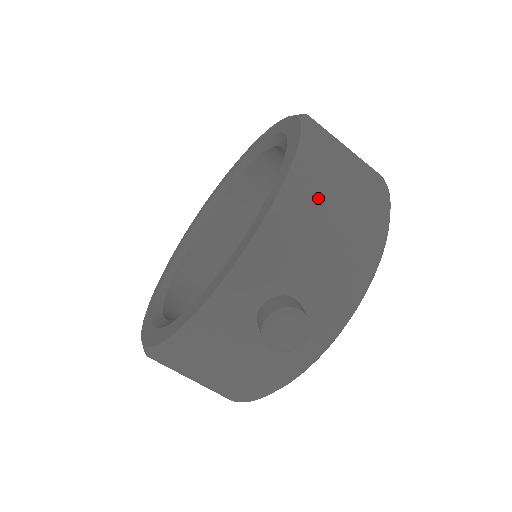
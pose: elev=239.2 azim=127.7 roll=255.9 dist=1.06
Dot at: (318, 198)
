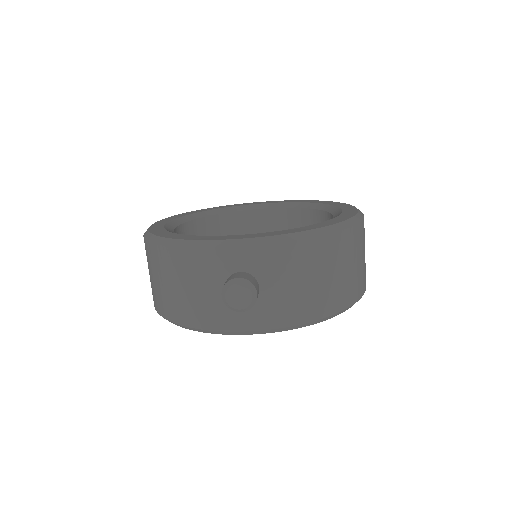
Dot at: (324, 255)
